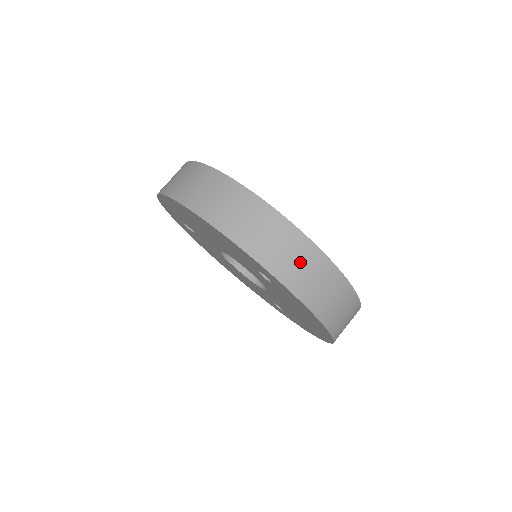
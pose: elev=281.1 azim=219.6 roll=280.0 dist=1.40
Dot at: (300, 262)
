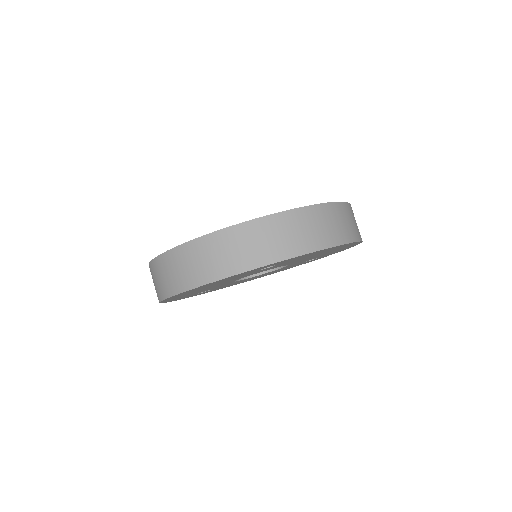
Dot at: (268, 238)
